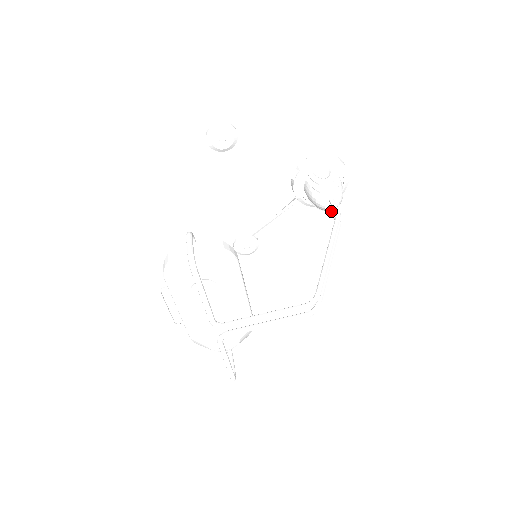
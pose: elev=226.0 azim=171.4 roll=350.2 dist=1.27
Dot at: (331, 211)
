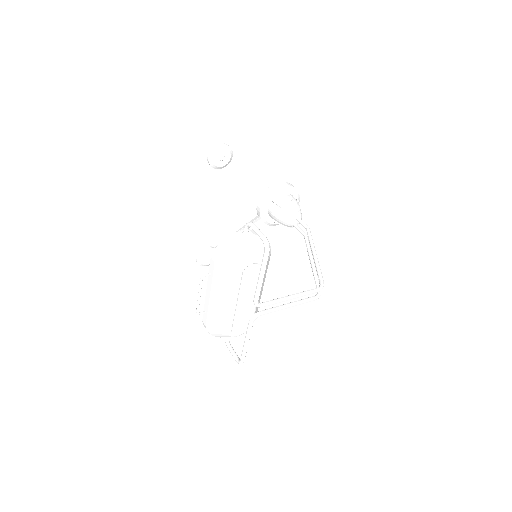
Dot at: (296, 227)
